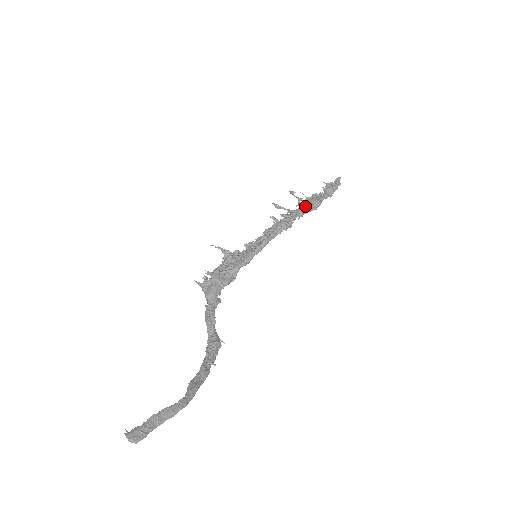
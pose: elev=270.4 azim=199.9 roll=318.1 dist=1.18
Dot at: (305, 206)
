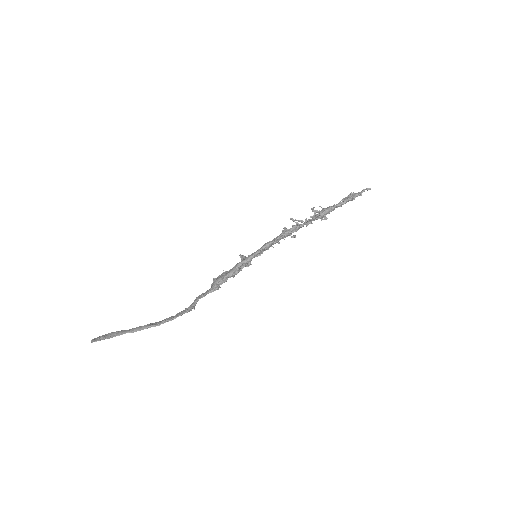
Dot at: (315, 215)
